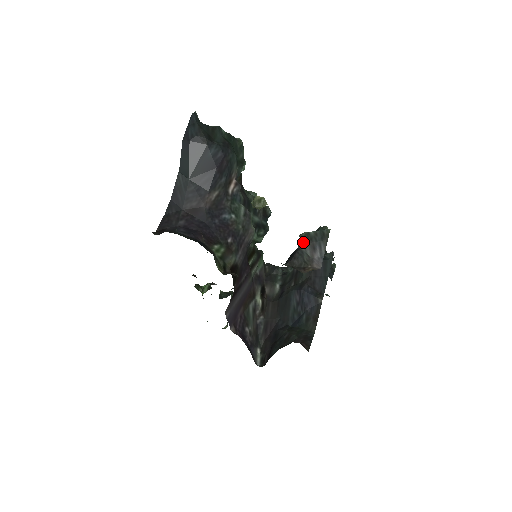
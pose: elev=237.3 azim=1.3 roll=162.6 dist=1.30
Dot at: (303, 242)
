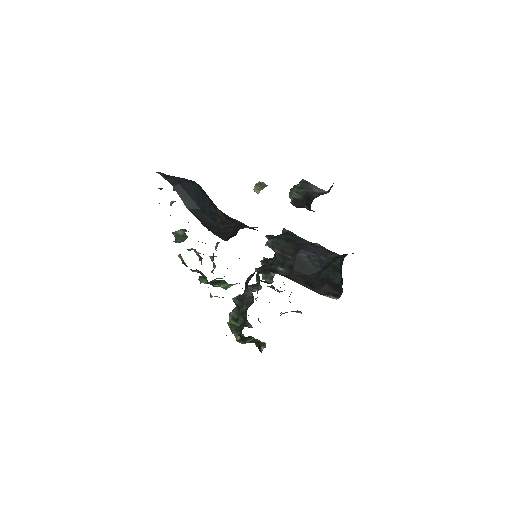
Dot at: (301, 191)
